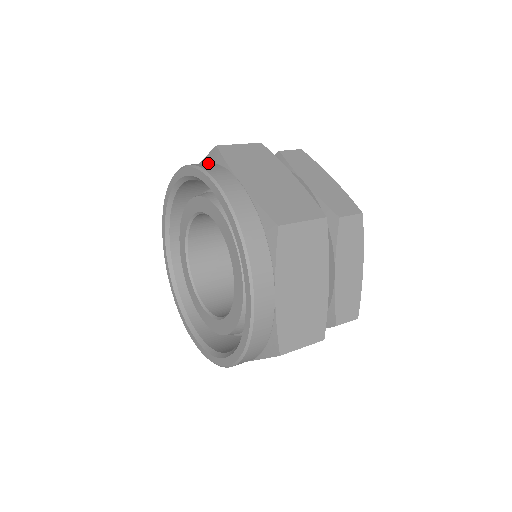
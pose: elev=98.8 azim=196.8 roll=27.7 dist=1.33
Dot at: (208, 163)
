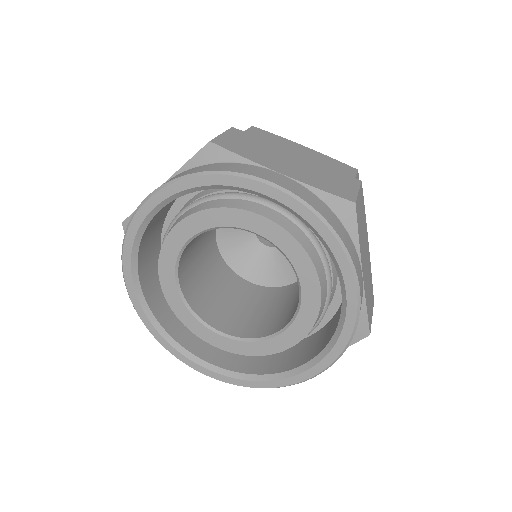
Dot at: (208, 165)
